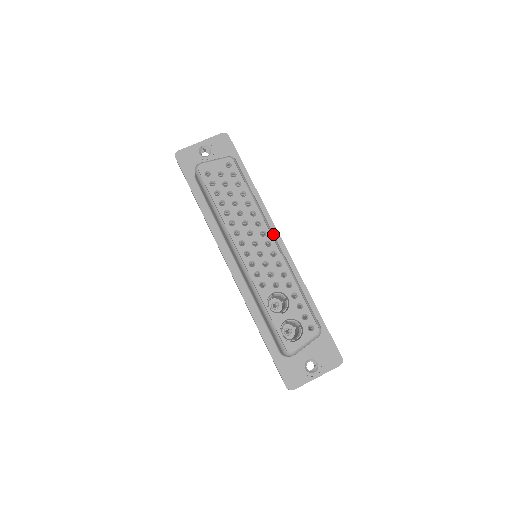
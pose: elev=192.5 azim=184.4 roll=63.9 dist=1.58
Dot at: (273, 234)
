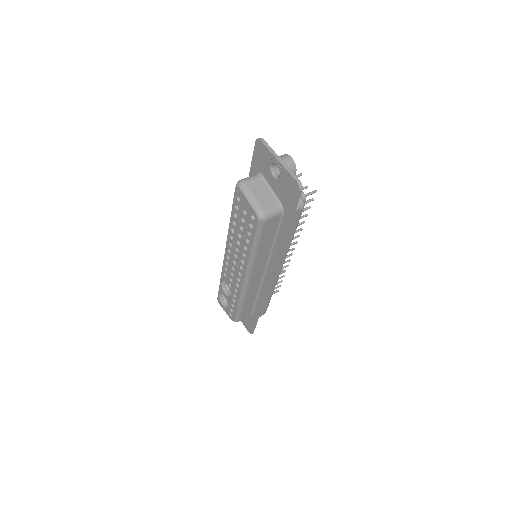
Dot at: (248, 276)
